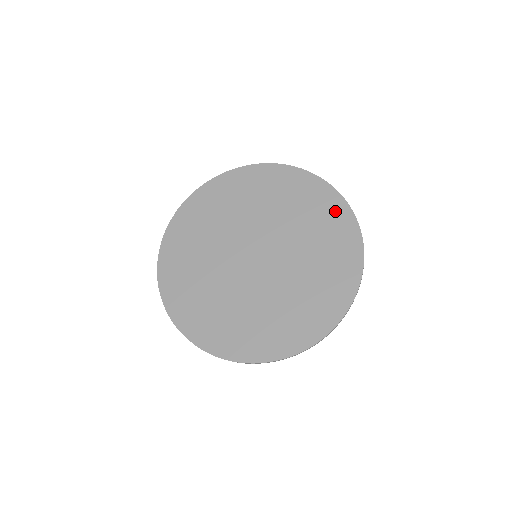
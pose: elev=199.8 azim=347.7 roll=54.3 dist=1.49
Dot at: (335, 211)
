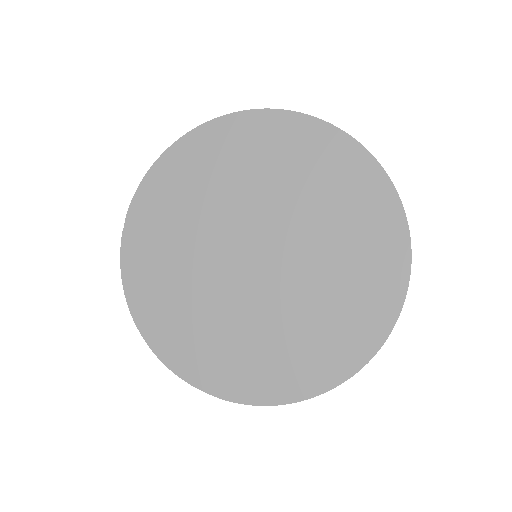
Dot at: (352, 166)
